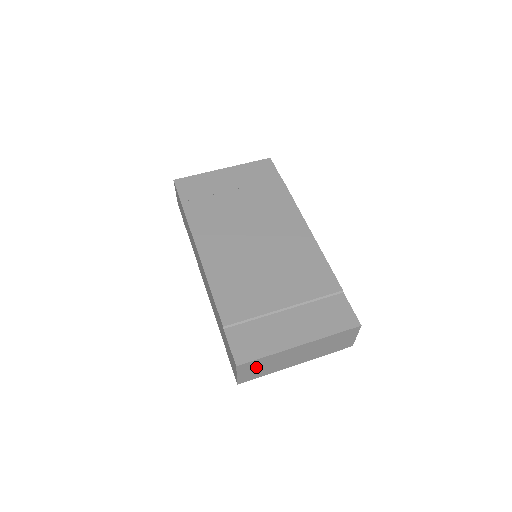
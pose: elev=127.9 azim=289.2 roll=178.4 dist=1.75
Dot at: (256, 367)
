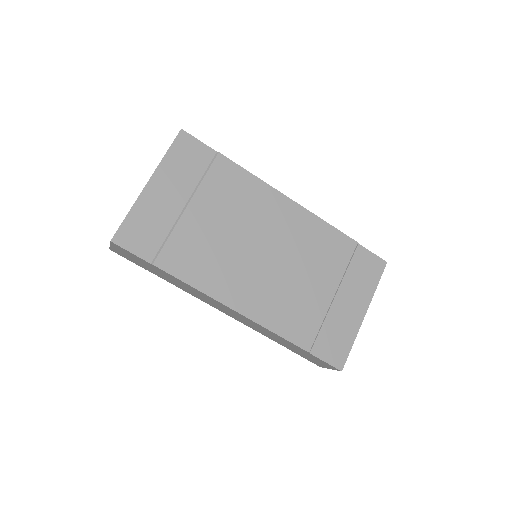
Dot at: occluded
